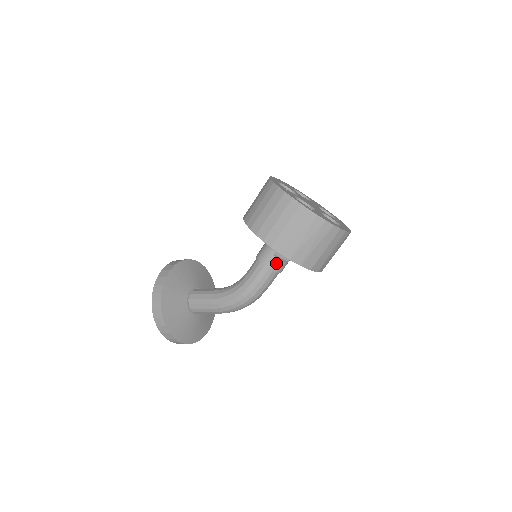
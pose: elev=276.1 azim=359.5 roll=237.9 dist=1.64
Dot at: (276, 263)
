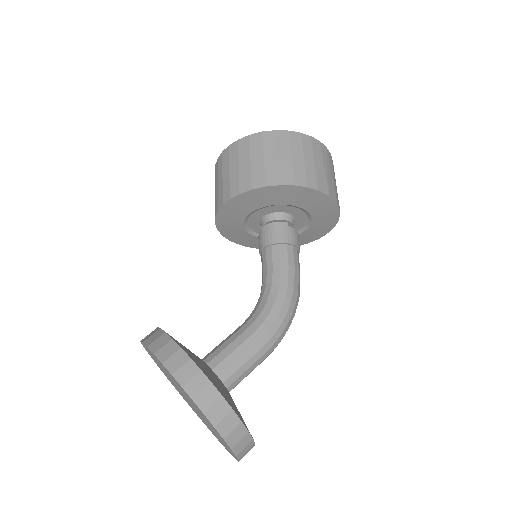
Dot at: (295, 235)
